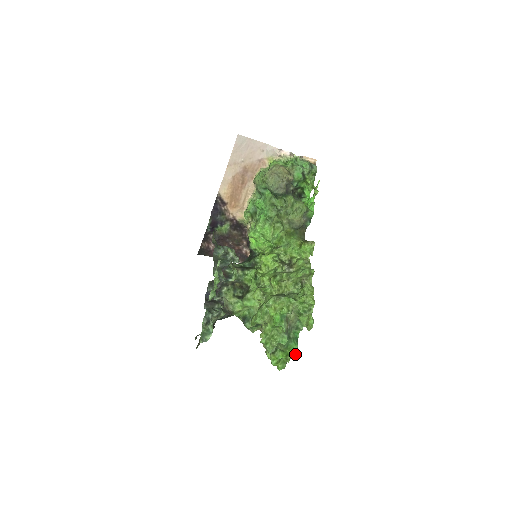
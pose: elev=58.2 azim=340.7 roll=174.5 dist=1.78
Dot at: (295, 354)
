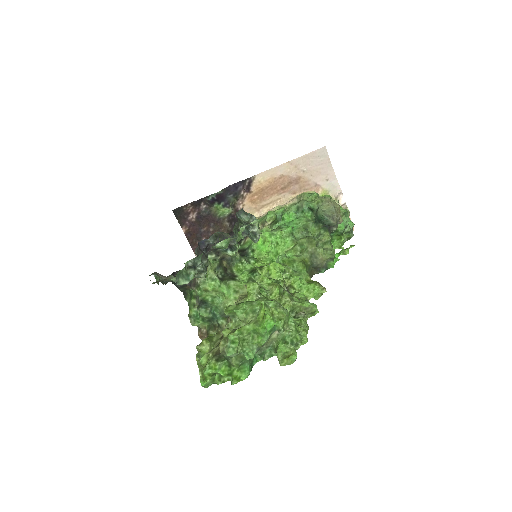
Dot at: (240, 380)
